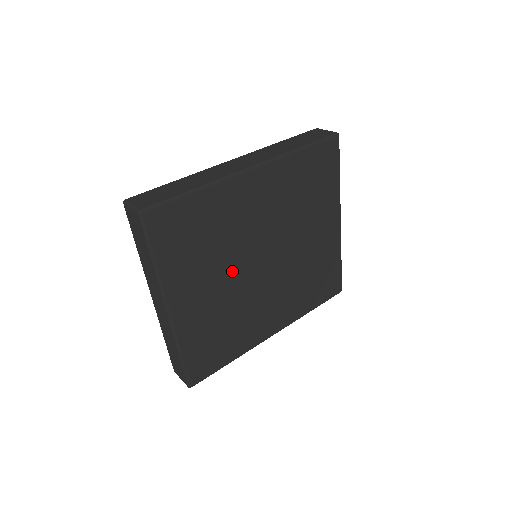
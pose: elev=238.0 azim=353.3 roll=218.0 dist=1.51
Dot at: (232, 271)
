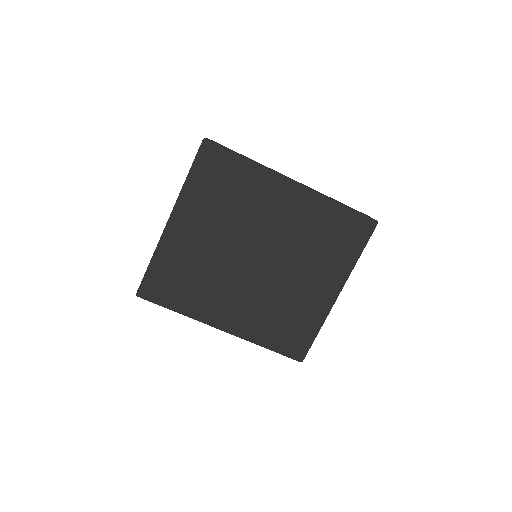
Dot at: (229, 240)
